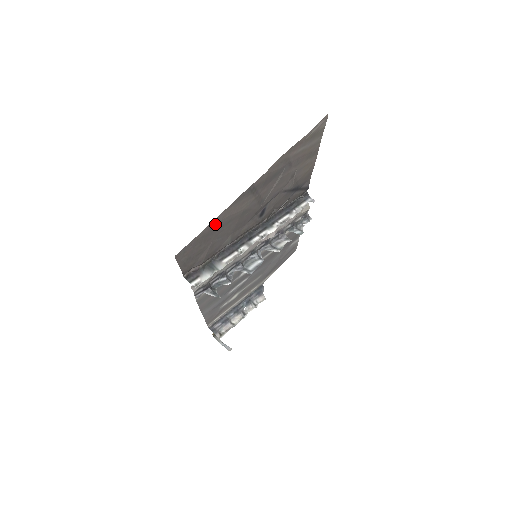
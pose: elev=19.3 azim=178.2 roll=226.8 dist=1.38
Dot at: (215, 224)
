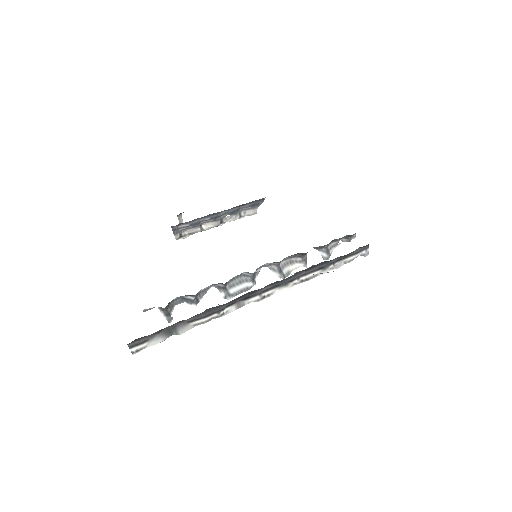
Dot at: occluded
